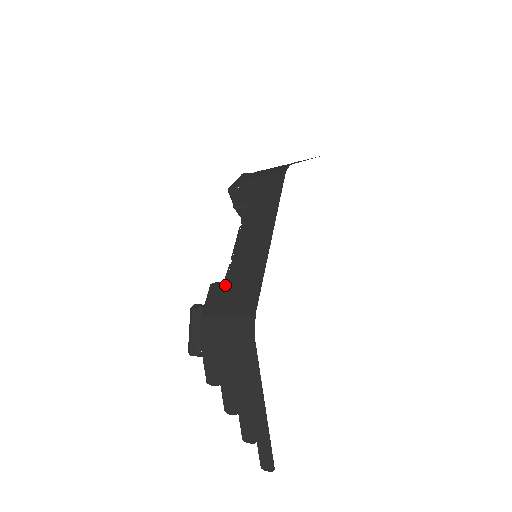
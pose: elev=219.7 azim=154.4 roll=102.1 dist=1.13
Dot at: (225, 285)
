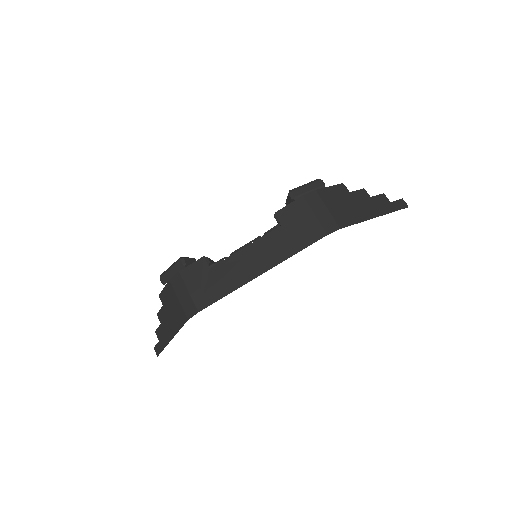
Dot at: (208, 269)
